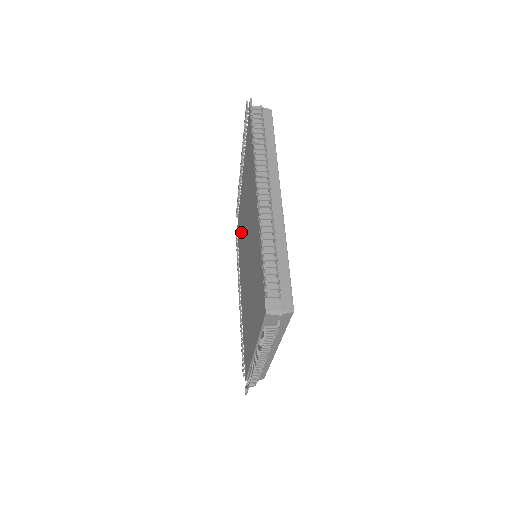
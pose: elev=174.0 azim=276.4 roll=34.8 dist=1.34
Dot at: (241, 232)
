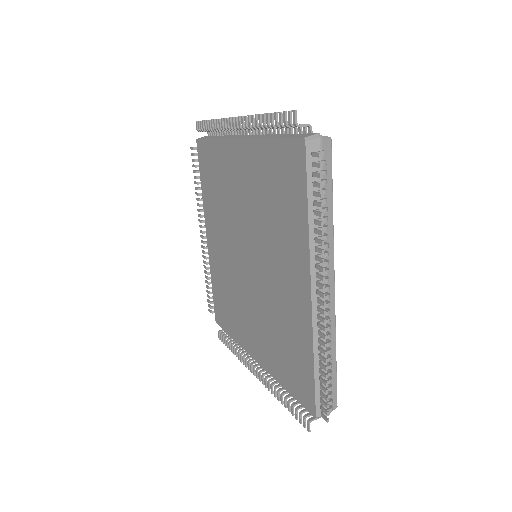
Dot at: (219, 186)
